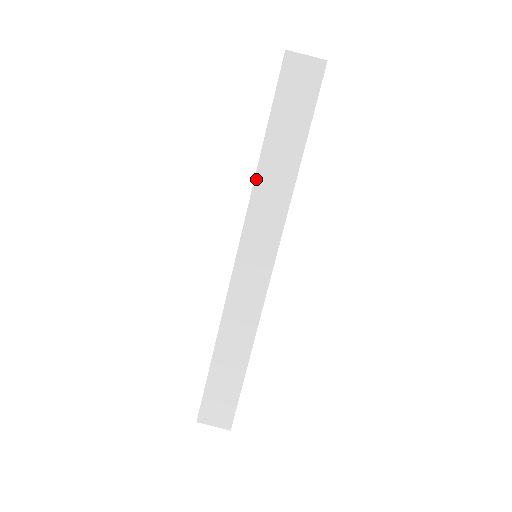
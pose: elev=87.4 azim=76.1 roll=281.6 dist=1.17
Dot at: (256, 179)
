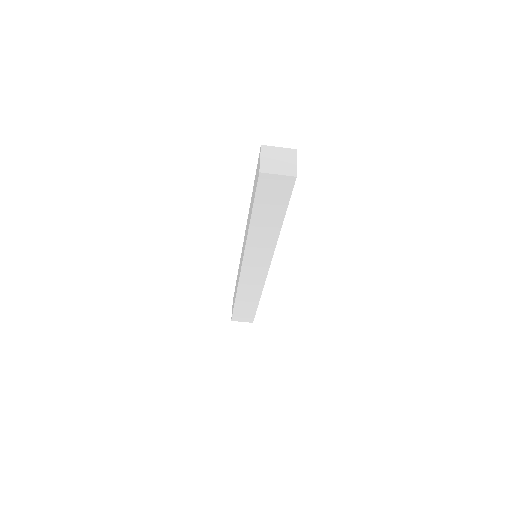
Dot at: (249, 235)
